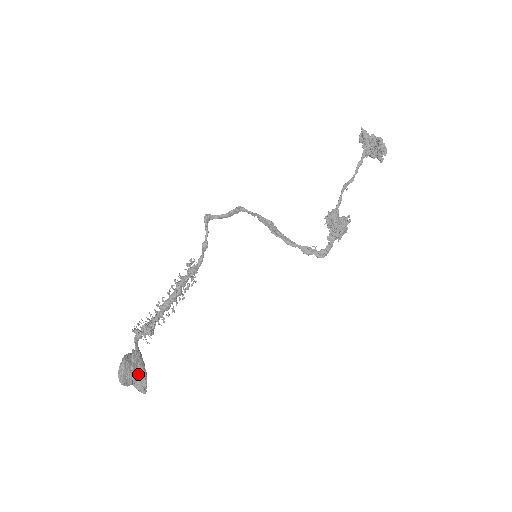
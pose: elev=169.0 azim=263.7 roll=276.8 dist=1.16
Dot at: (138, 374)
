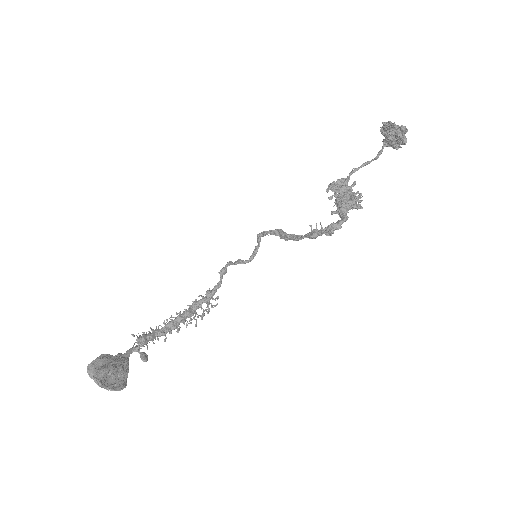
Dot at: (105, 365)
